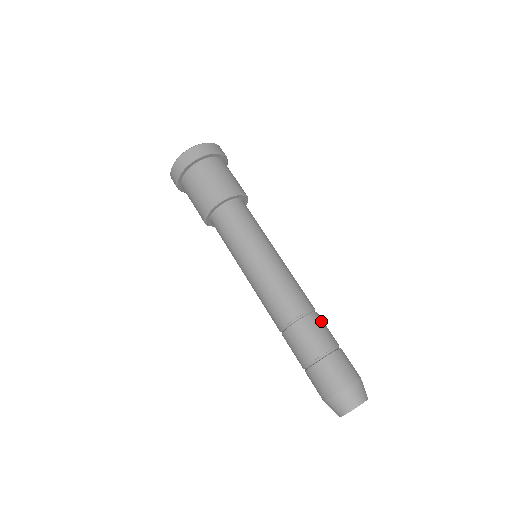
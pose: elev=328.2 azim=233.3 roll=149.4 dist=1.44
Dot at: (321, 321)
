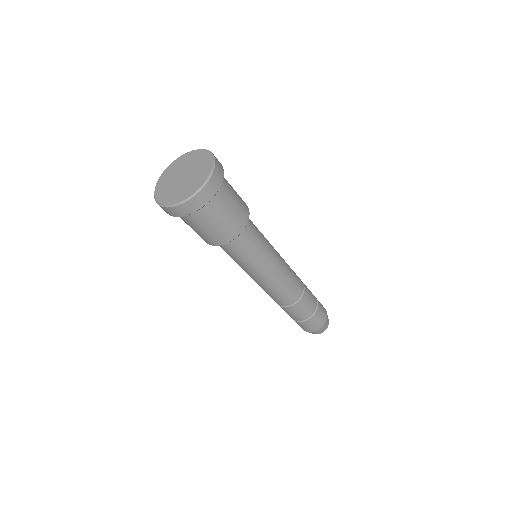
Dot at: occluded
